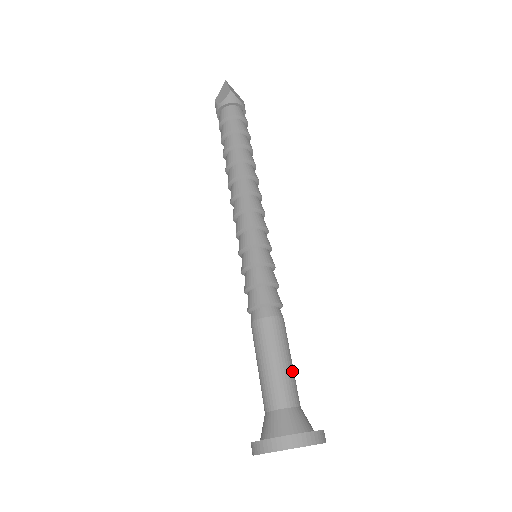
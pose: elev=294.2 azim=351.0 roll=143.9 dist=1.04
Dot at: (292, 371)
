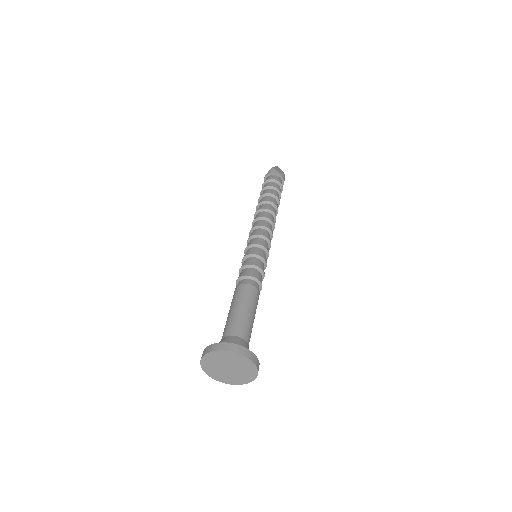
Dot at: (247, 317)
